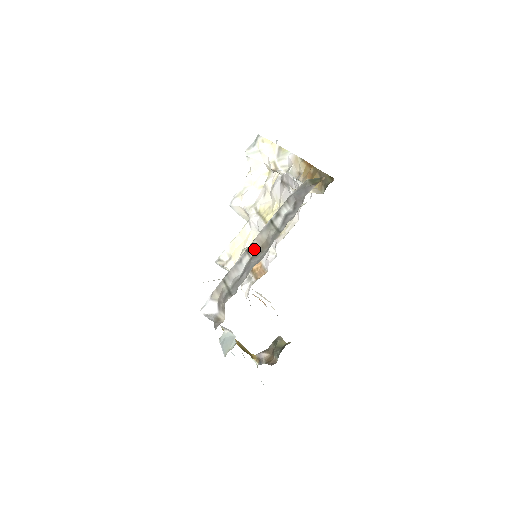
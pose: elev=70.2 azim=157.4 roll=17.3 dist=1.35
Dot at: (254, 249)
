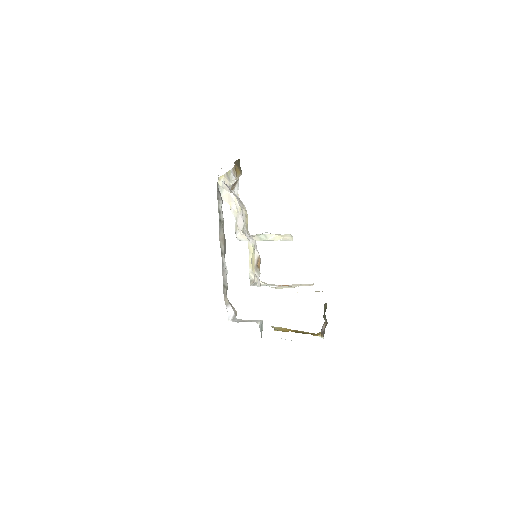
Dot at: (223, 248)
